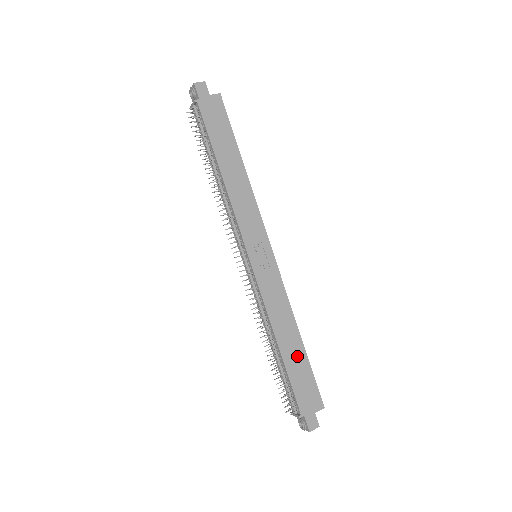
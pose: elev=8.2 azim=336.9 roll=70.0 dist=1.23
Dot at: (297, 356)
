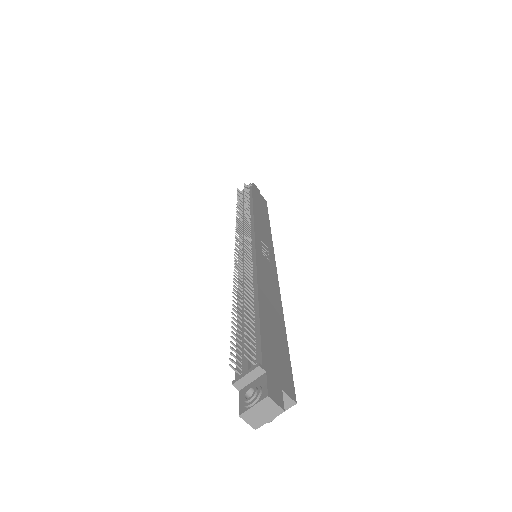
Dot at: (275, 325)
